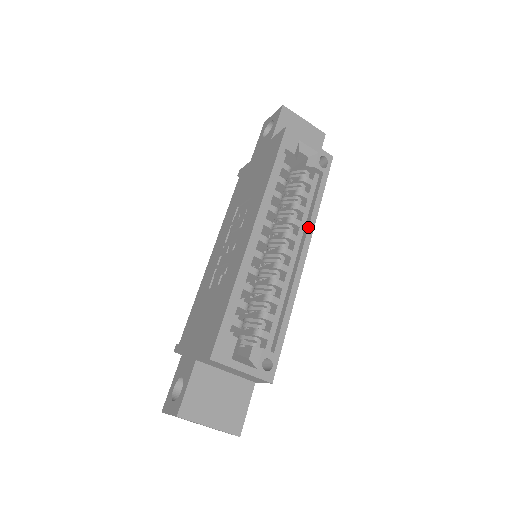
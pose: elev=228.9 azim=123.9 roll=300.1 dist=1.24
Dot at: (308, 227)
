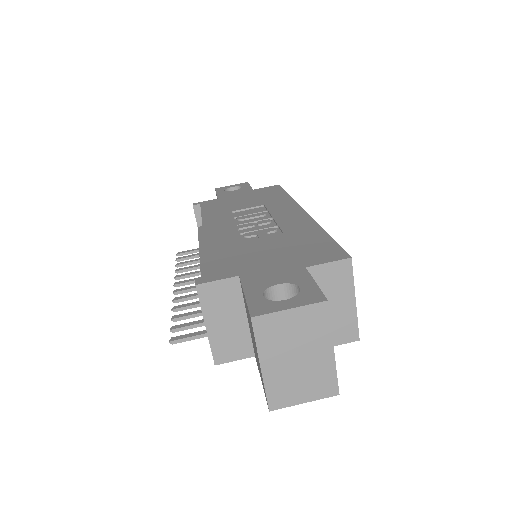
Dot at: occluded
